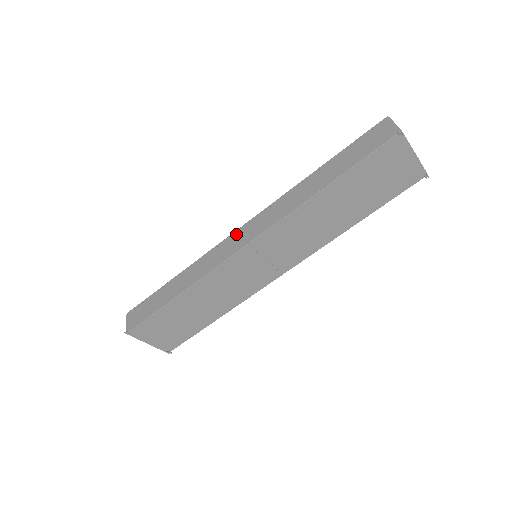
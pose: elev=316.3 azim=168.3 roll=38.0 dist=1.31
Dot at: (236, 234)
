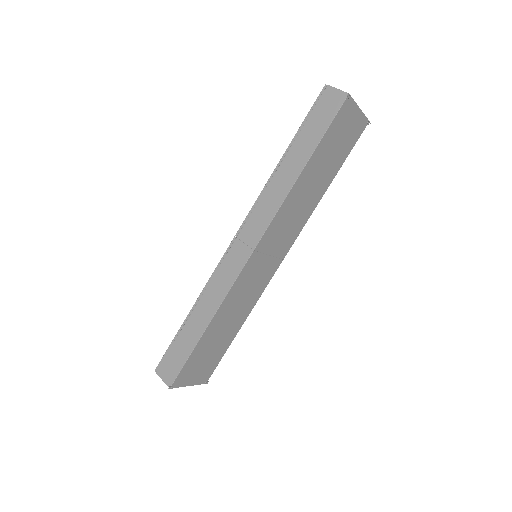
Dot at: (234, 245)
